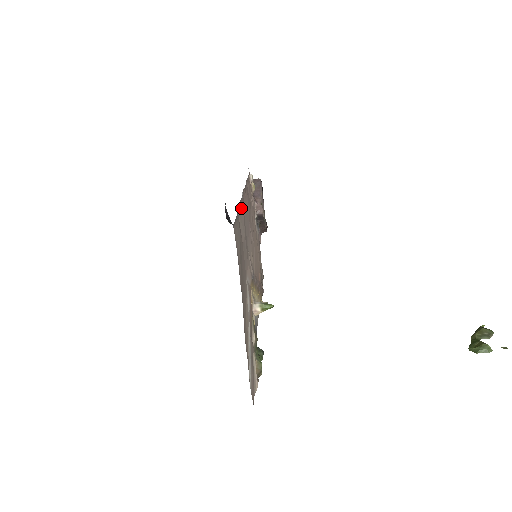
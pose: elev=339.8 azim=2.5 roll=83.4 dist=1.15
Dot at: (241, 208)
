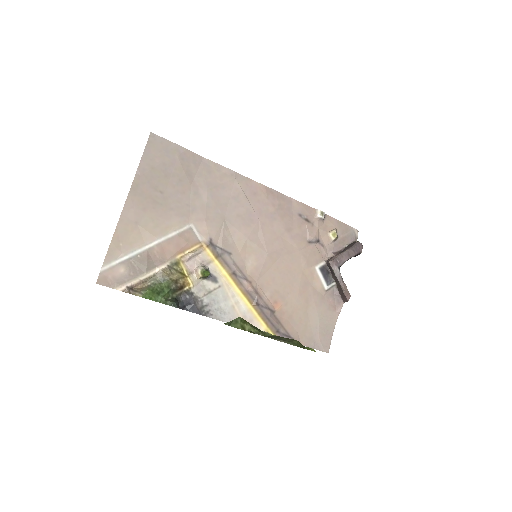
Dot at: (221, 173)
